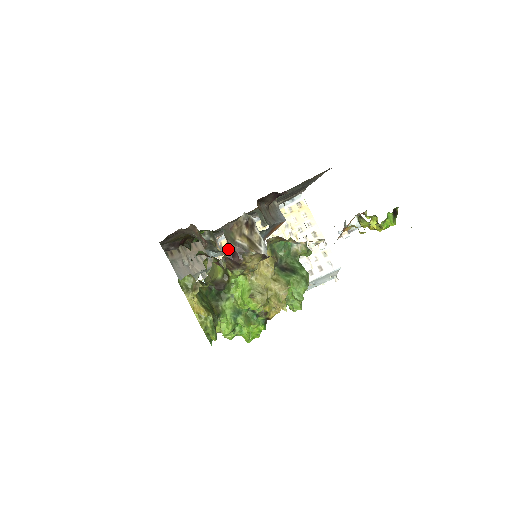
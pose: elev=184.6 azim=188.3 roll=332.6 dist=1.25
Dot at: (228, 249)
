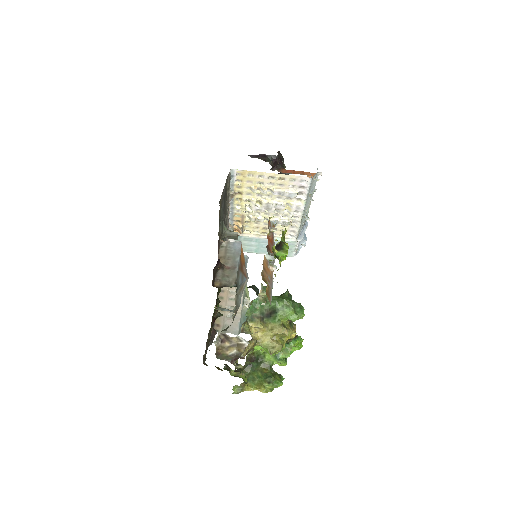
Dot at: (231, 362)
